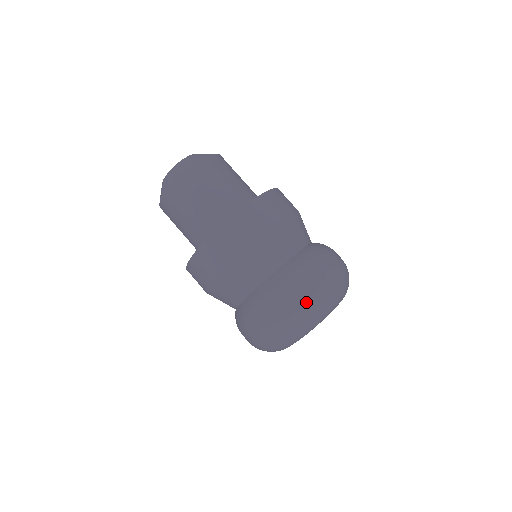
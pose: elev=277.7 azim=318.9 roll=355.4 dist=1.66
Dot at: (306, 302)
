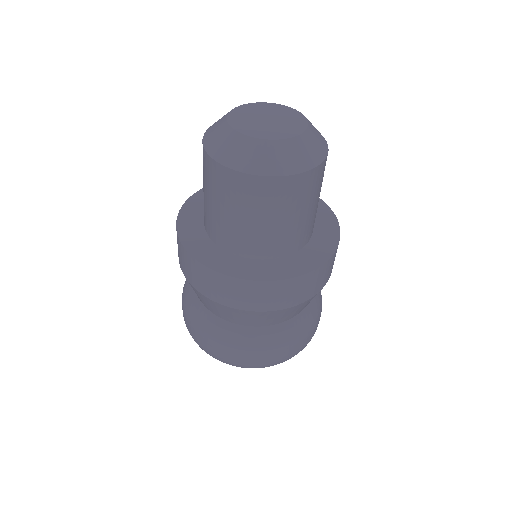
Dot at: (206, 351)
